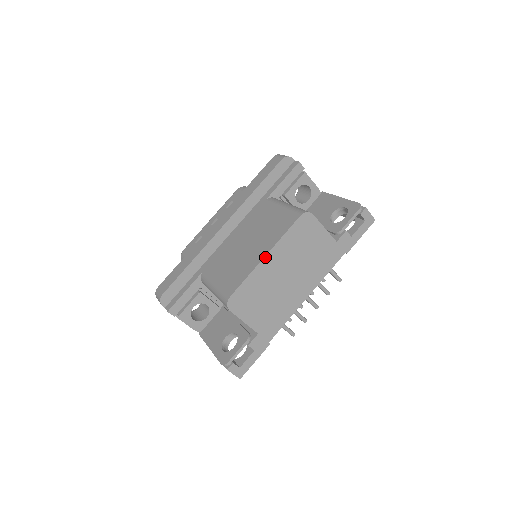
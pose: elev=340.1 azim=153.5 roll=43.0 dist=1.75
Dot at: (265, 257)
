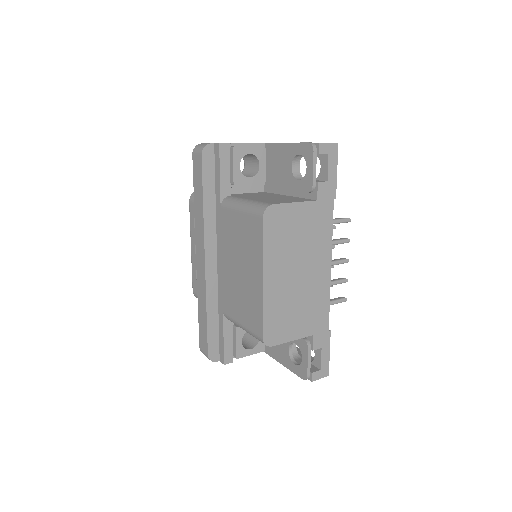
Dot at: (263, 281)
